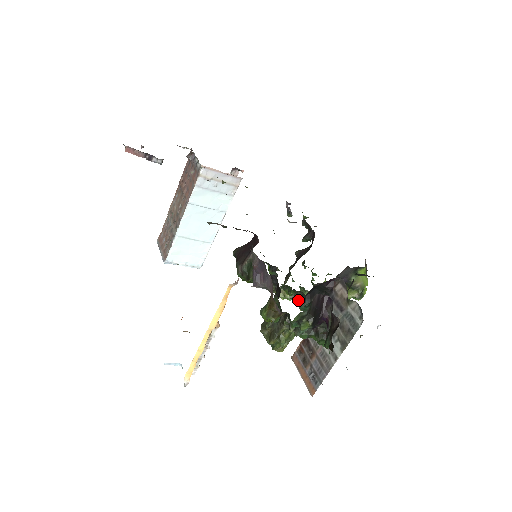
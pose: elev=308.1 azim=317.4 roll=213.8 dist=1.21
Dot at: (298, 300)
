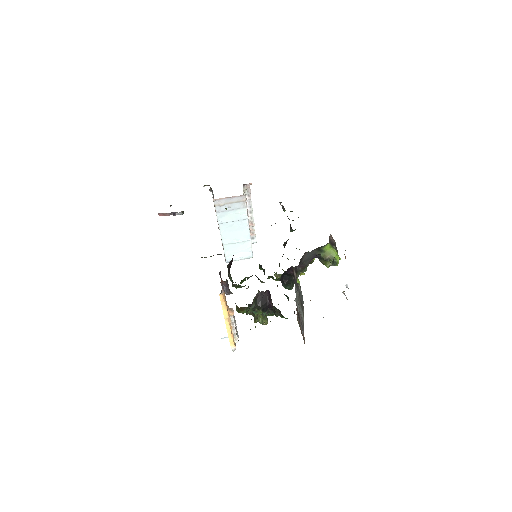
Dot at: occluded
